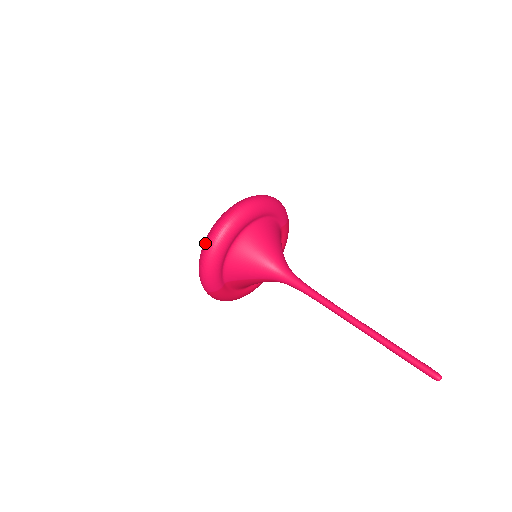
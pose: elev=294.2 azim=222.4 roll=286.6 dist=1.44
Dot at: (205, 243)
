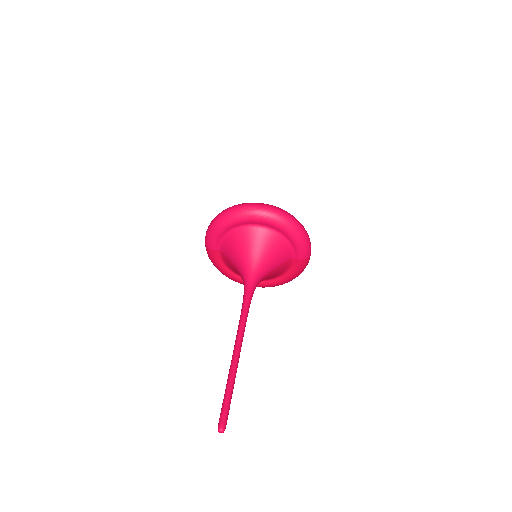
Dot at: (227, 208)
